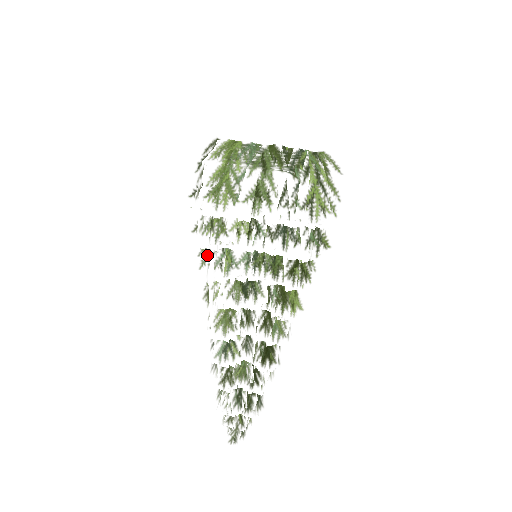
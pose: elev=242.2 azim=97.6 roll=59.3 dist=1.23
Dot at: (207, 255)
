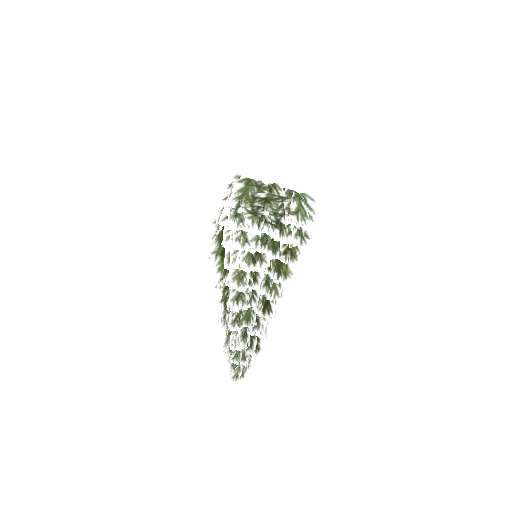
Dot at: (231, 234)
